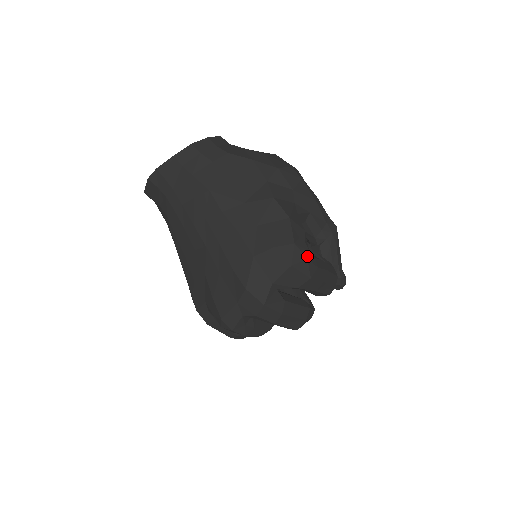
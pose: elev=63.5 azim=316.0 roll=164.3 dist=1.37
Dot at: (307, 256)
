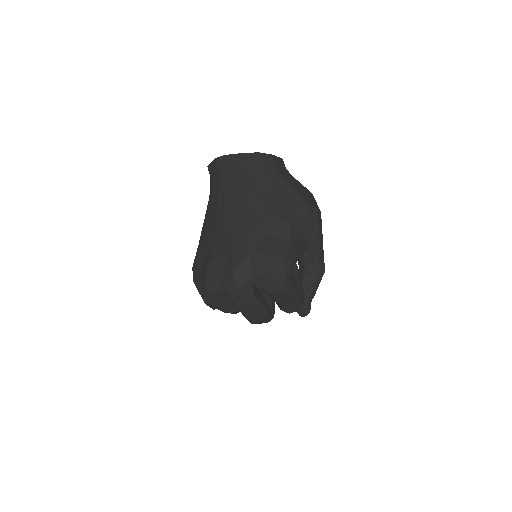
Dot at: (287, 274)
